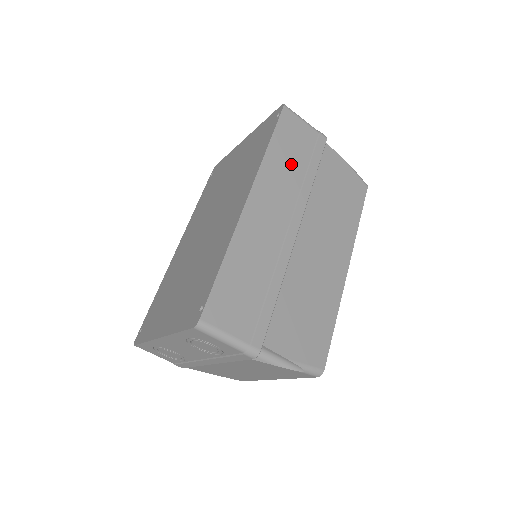
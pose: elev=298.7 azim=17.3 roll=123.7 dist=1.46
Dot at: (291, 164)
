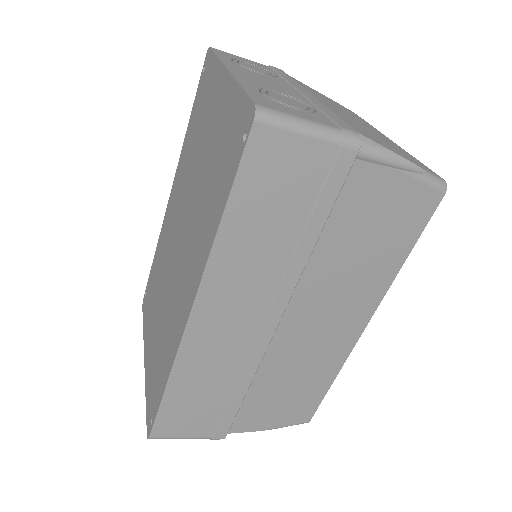
Dot at: (269, 234)
